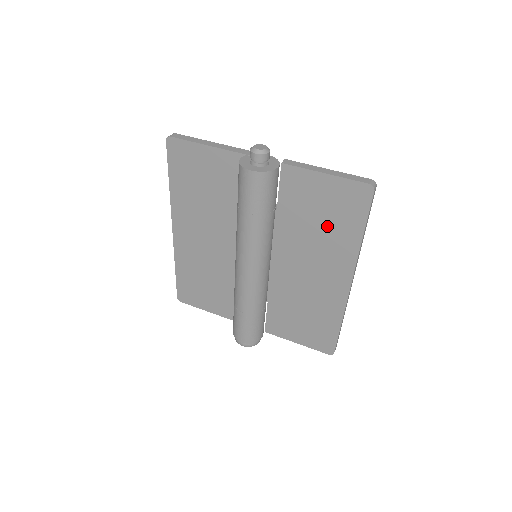
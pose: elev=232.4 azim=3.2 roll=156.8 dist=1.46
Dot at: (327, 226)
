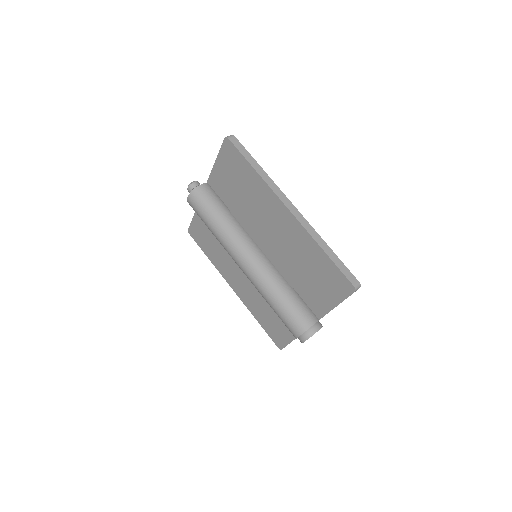
Dot at: (245, 188)
